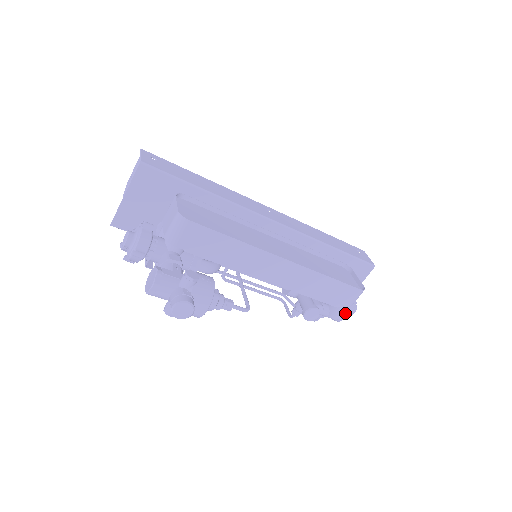
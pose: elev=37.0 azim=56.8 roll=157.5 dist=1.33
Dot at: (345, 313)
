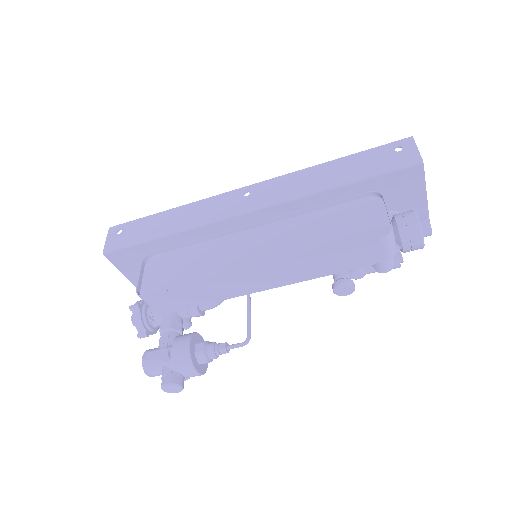
Dot at: (411, 247)
